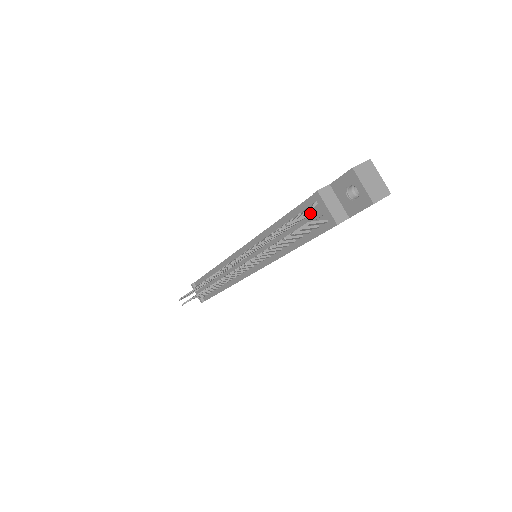
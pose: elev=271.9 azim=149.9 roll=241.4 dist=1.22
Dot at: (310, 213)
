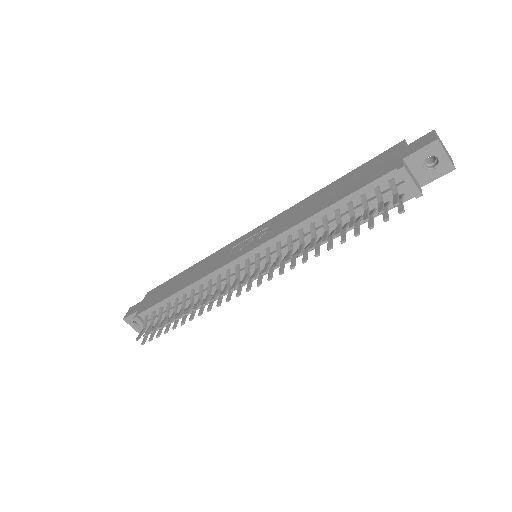
Dot at: (381, 191)
